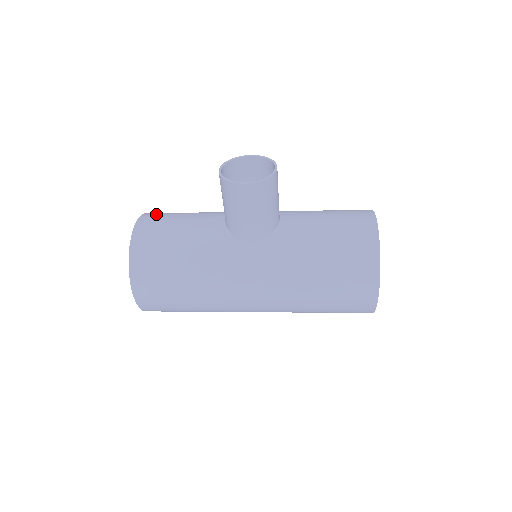
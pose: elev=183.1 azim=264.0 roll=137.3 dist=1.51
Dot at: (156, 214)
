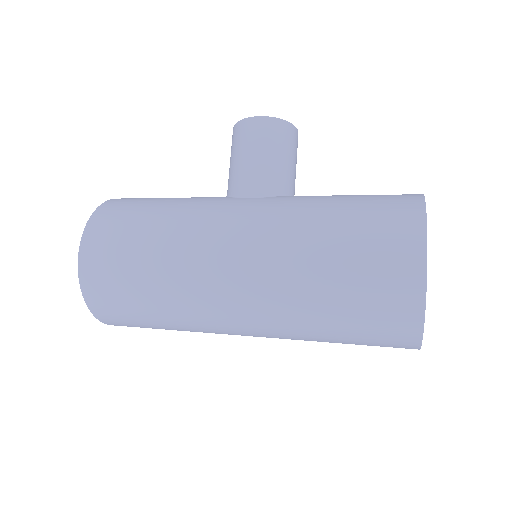
Dot at: occluded
